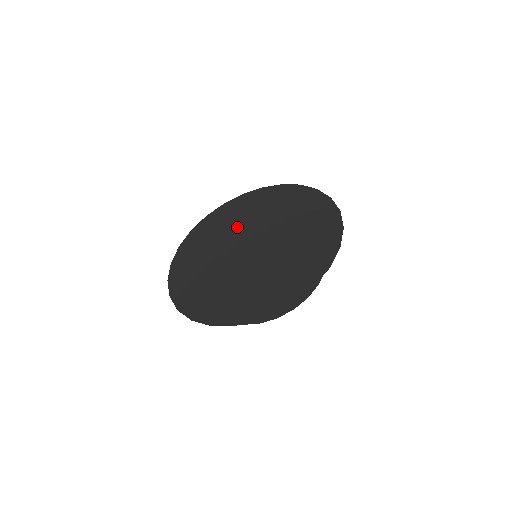
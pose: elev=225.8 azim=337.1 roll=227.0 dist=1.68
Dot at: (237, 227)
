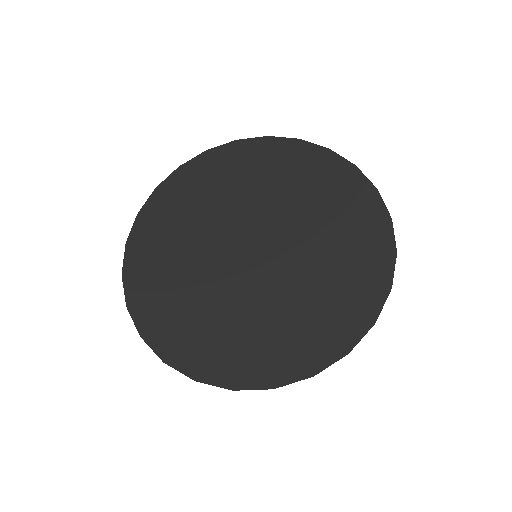
Dot at: (200, 233)
